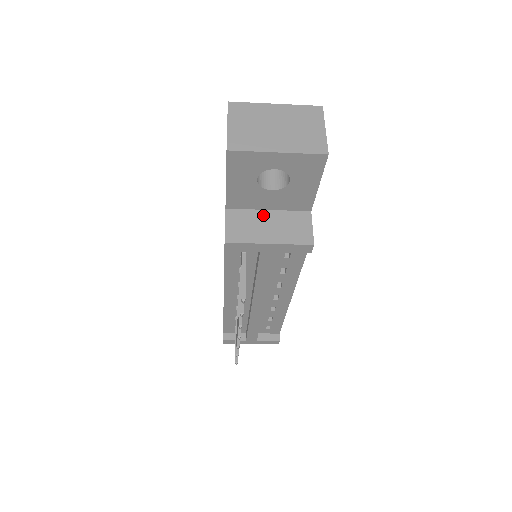
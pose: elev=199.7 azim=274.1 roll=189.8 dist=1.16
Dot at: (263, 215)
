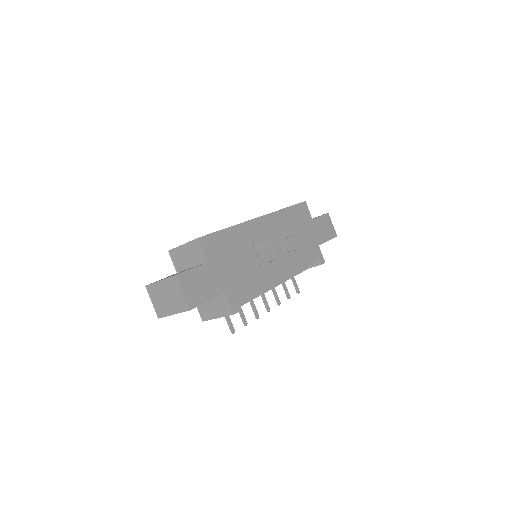
Dot at: (209, 301)
